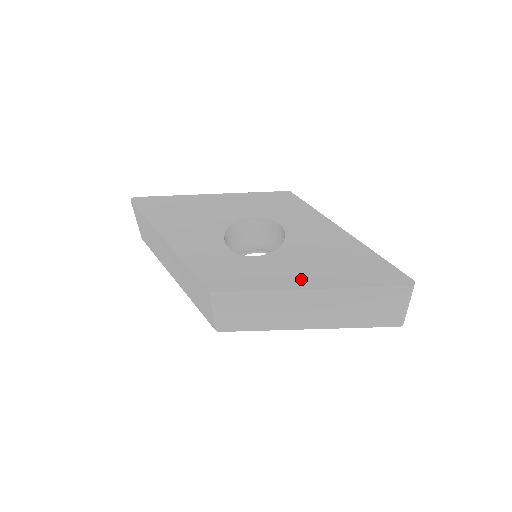
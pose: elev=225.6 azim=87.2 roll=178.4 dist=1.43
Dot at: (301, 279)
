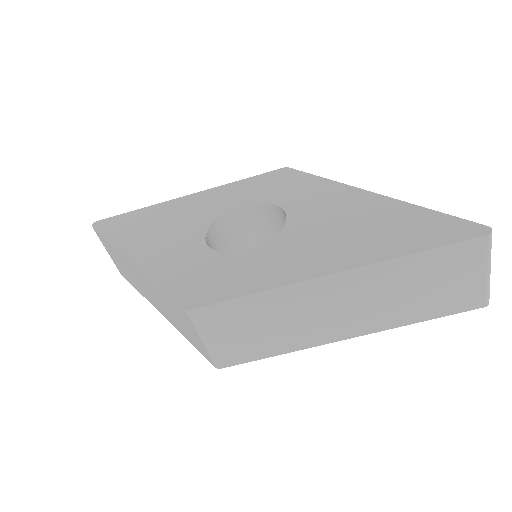
Dot at: (316, 264)
